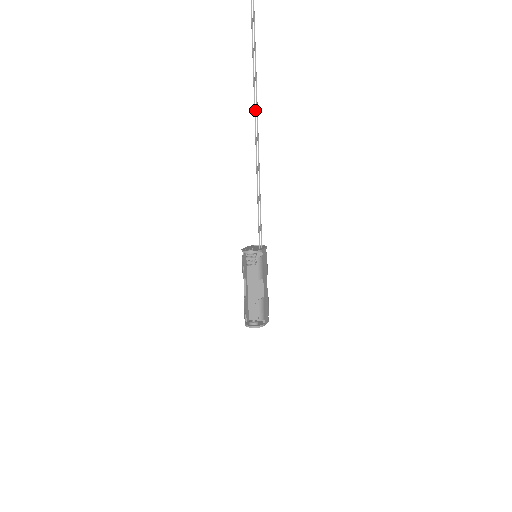
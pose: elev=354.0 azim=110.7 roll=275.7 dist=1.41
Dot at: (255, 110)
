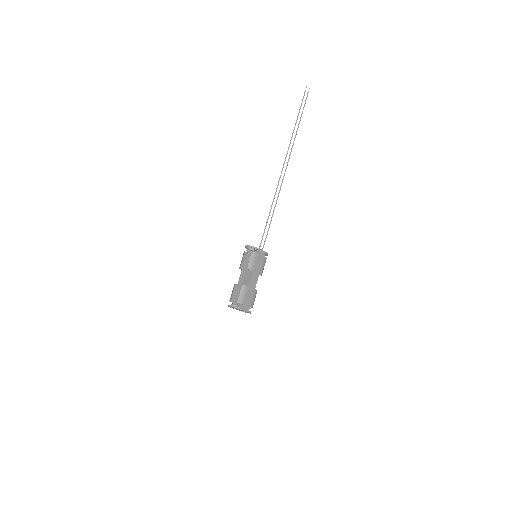
Dot at: occluded
